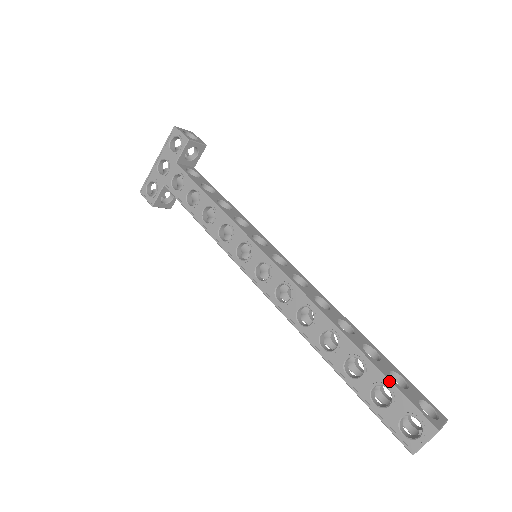
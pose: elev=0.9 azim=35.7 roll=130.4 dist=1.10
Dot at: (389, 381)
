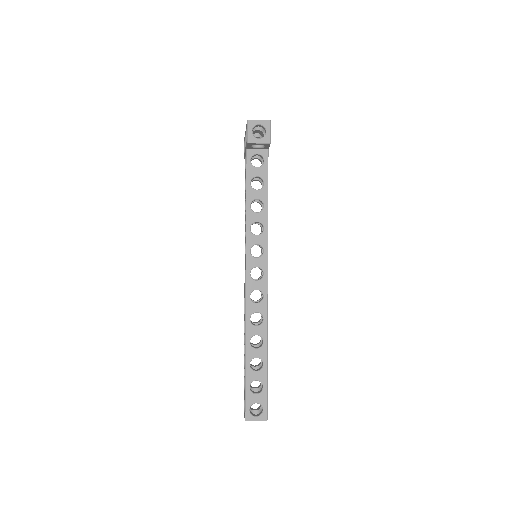
Dot at: (245, 385)
